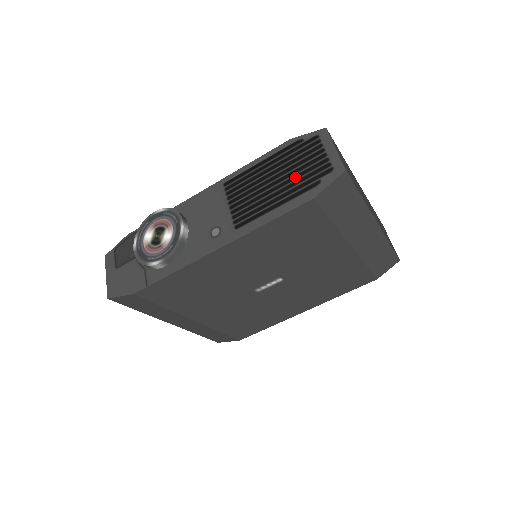
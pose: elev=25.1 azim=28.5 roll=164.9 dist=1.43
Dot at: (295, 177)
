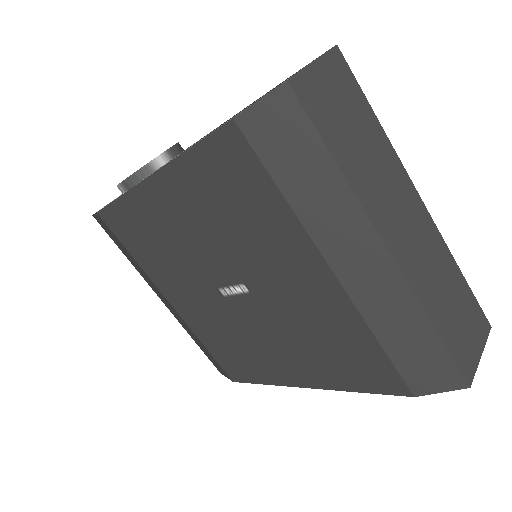
Dot at: occluded
